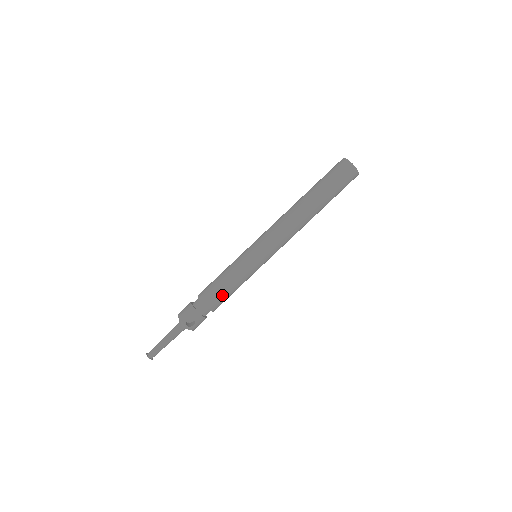
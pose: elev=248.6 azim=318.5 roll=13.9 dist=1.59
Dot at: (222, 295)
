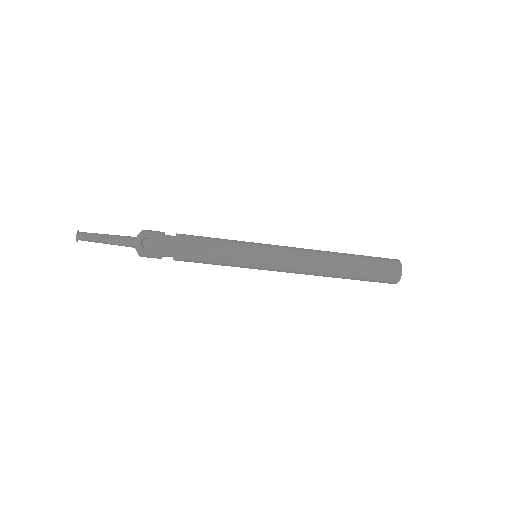
Dot at: (198, 251)
